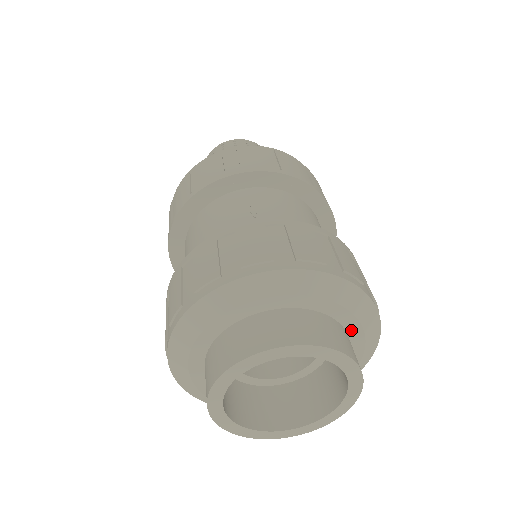
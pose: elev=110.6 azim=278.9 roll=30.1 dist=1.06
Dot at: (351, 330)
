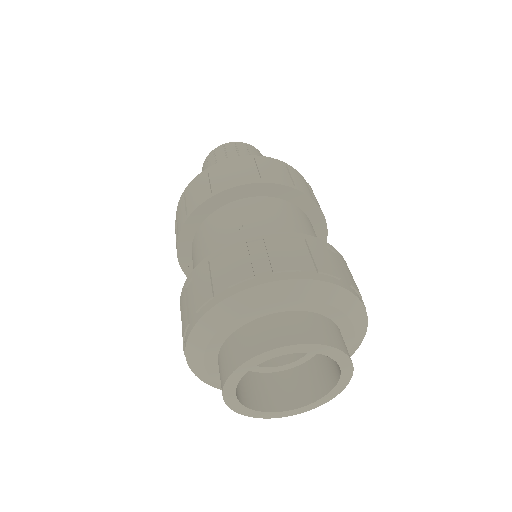
Dot at: (337, 319)
